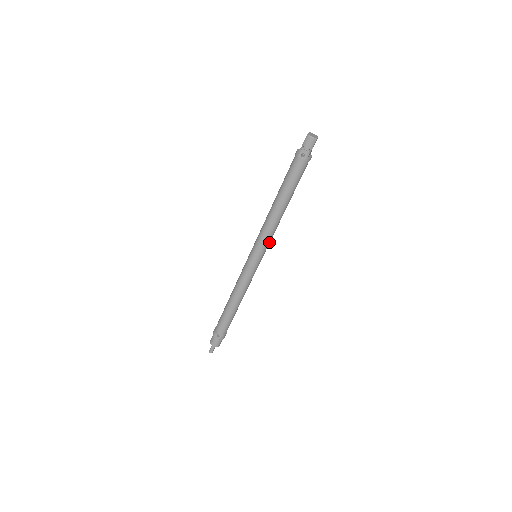
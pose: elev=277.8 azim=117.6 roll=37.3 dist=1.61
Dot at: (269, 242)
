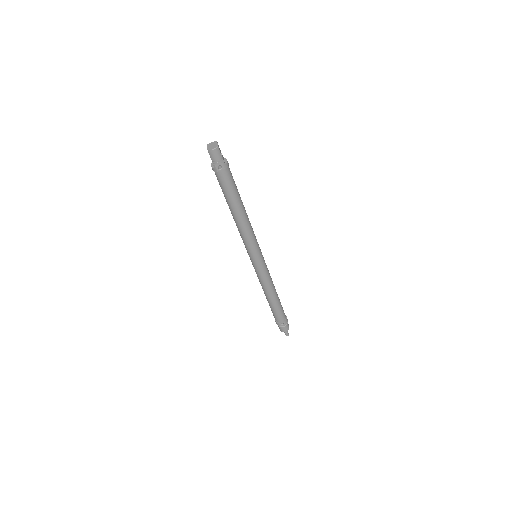
Dot at: (256, 240)
